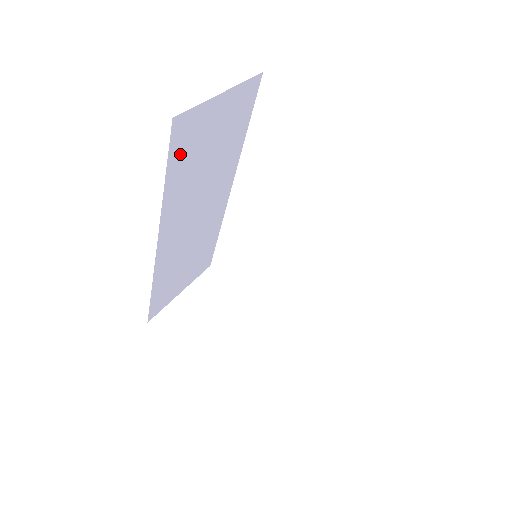
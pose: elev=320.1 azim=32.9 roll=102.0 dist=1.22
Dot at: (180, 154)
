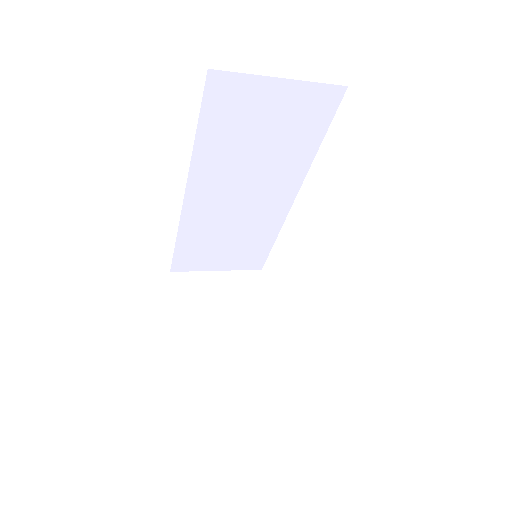
Dot at: (218, 114)
